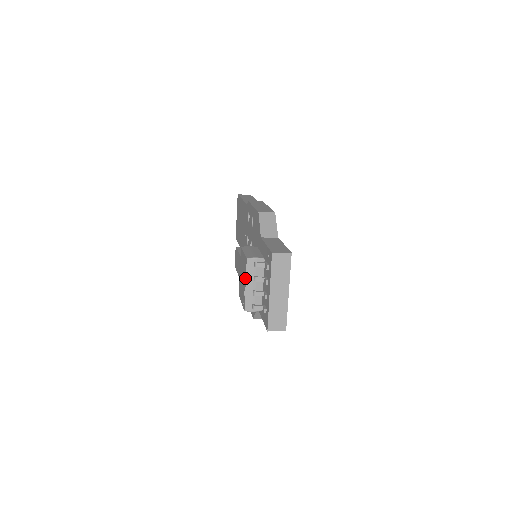
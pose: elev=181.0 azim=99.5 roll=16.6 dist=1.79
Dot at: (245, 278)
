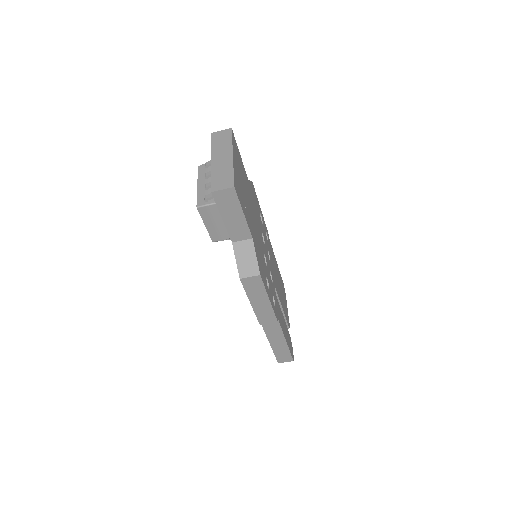
Dot at: (198, 183)
